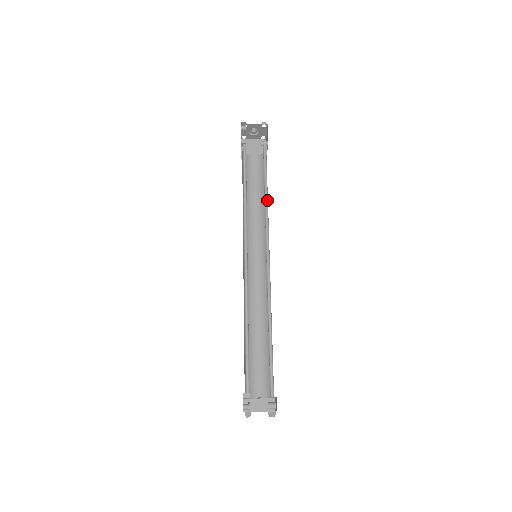
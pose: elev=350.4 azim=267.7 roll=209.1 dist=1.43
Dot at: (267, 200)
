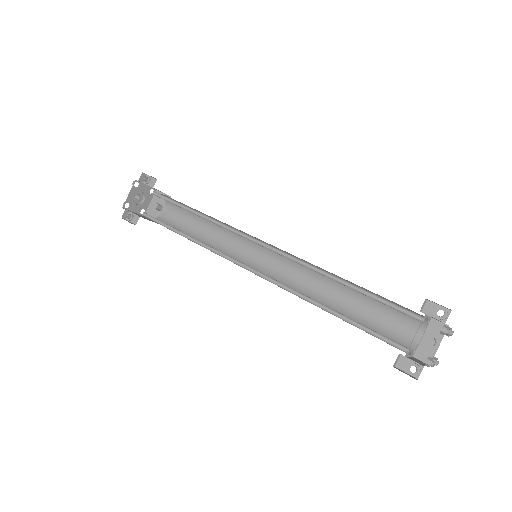
Dot at: occluded
